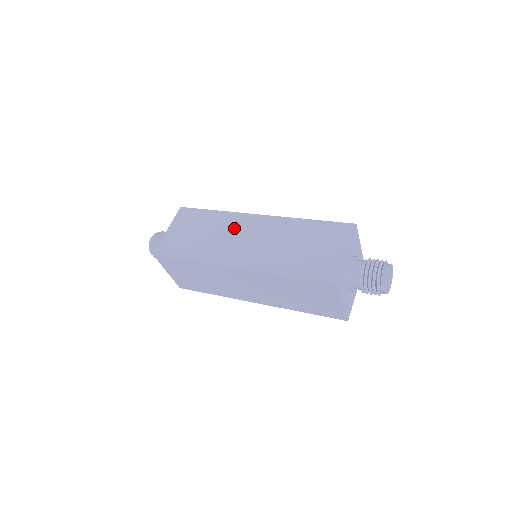
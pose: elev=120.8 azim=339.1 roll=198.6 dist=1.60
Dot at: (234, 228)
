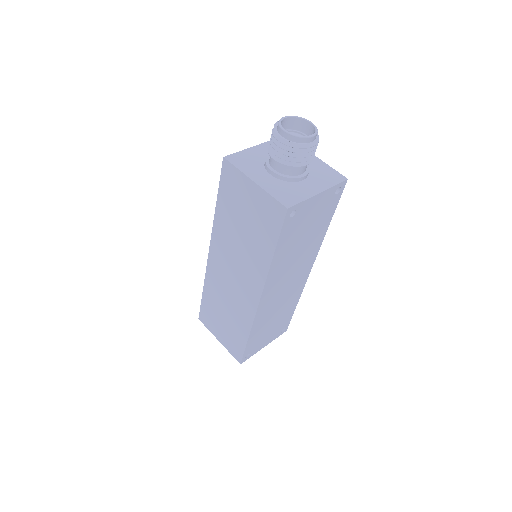
Dot at: occluded
